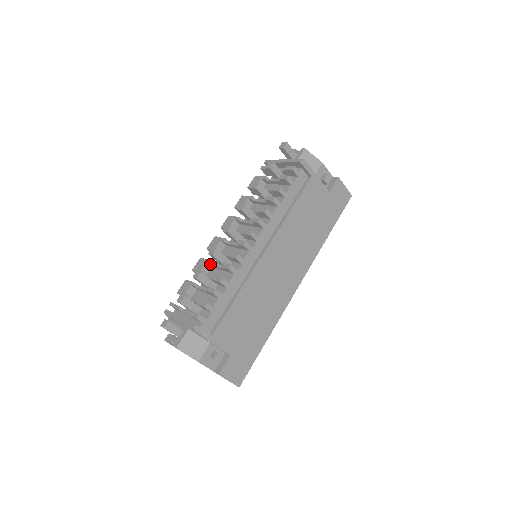
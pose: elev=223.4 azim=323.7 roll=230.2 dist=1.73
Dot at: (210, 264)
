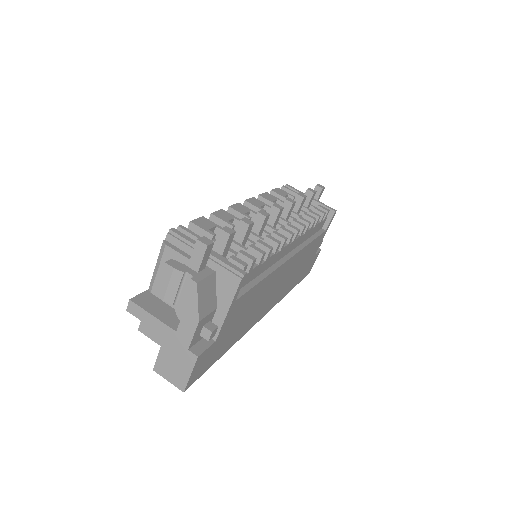
Dot at: occluded
